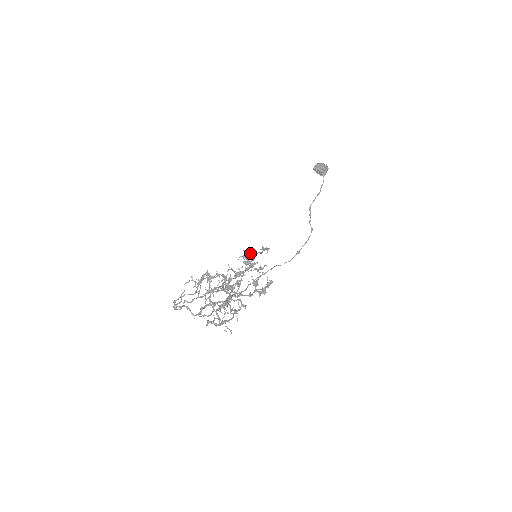
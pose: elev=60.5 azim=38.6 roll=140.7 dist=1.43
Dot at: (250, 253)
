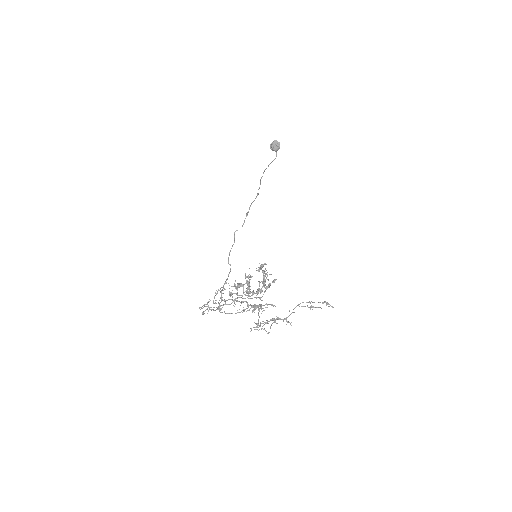
Dot at: (310, 302)
